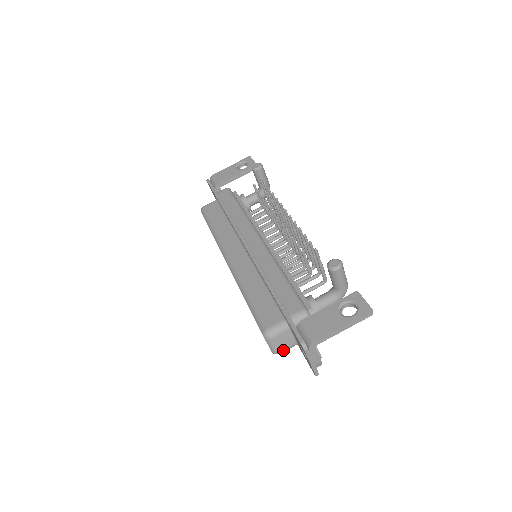
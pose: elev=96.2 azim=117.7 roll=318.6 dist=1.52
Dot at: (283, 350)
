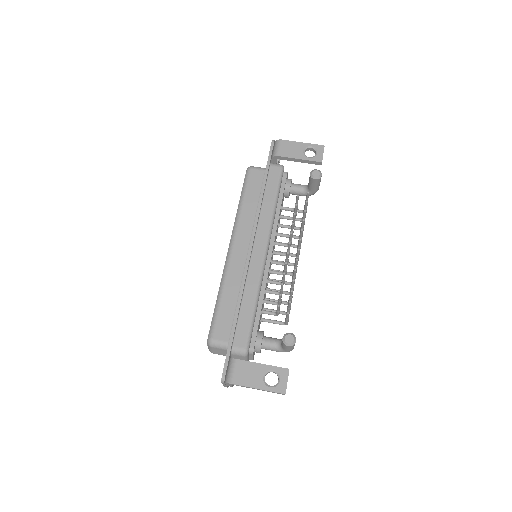
Dot at: occluded
